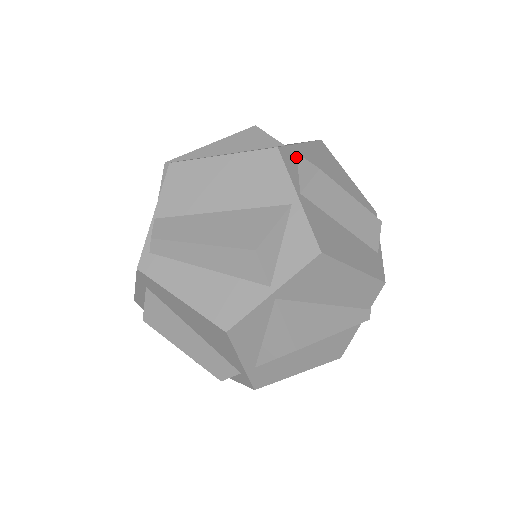
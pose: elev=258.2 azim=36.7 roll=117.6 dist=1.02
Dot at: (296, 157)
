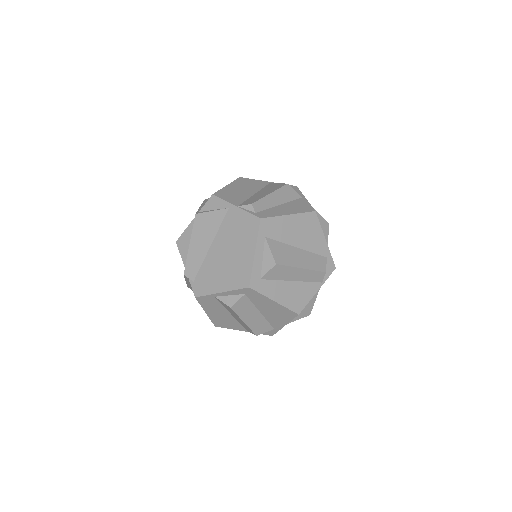
Dot at: occluded
